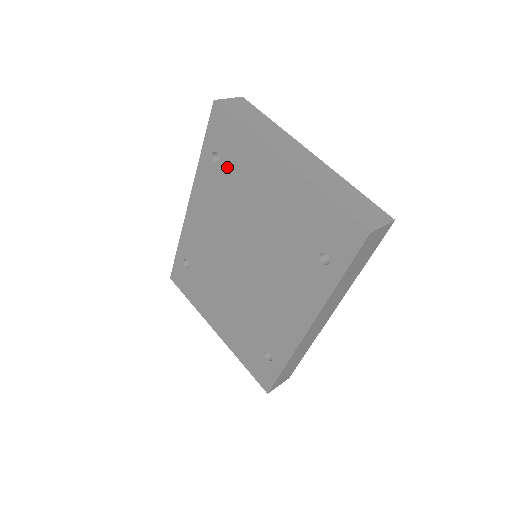
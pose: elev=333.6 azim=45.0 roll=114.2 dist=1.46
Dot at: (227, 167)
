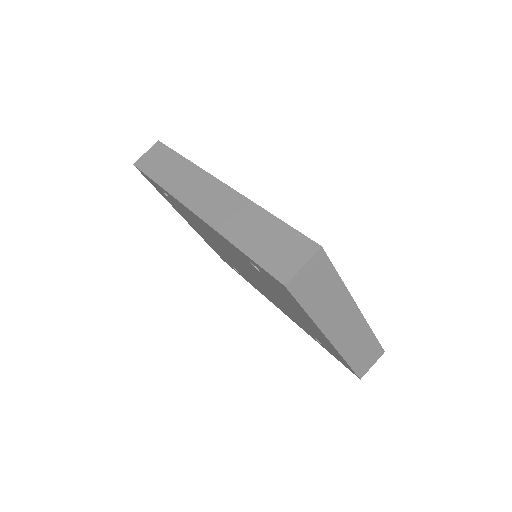
Dot at: (266, 279)
